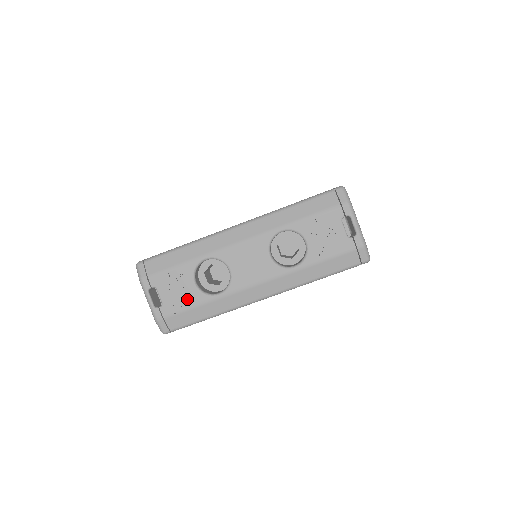
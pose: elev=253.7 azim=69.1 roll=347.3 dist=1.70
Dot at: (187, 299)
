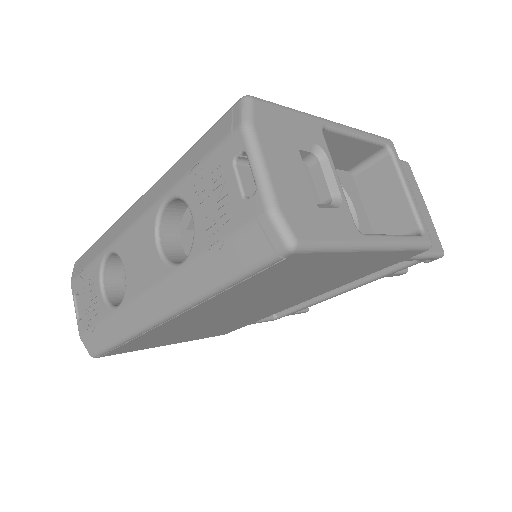
Dot at: (96, 311)
